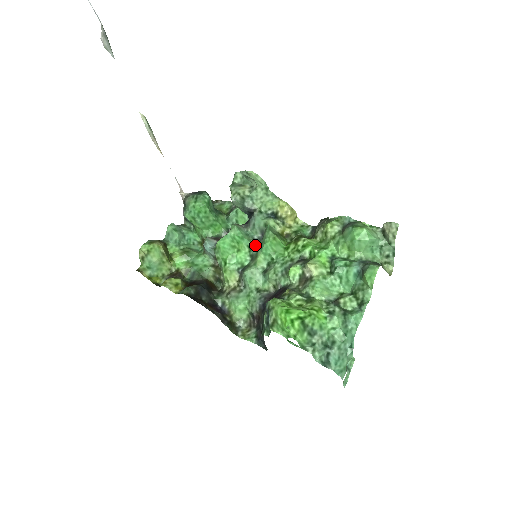
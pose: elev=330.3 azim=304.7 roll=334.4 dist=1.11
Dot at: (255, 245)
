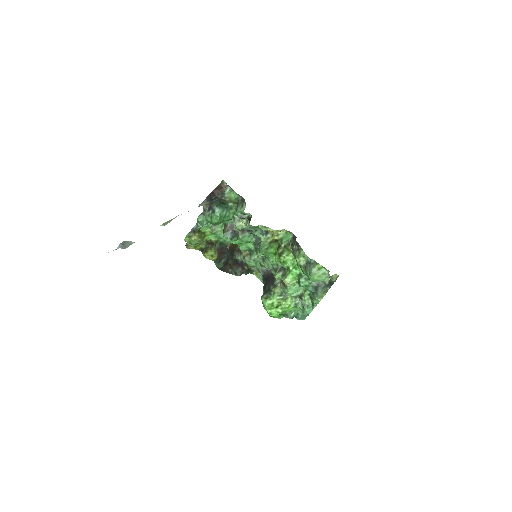
Dot at: (255, 245)
